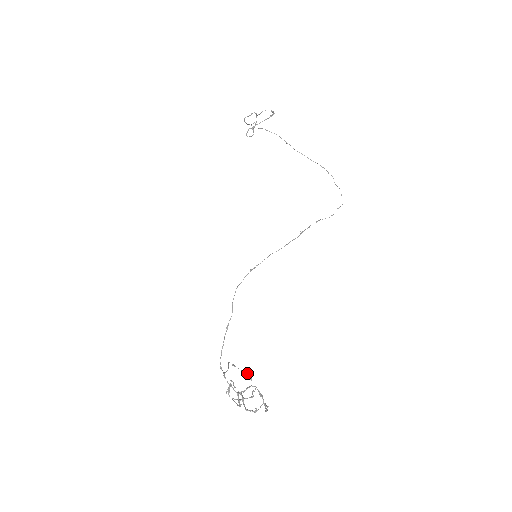
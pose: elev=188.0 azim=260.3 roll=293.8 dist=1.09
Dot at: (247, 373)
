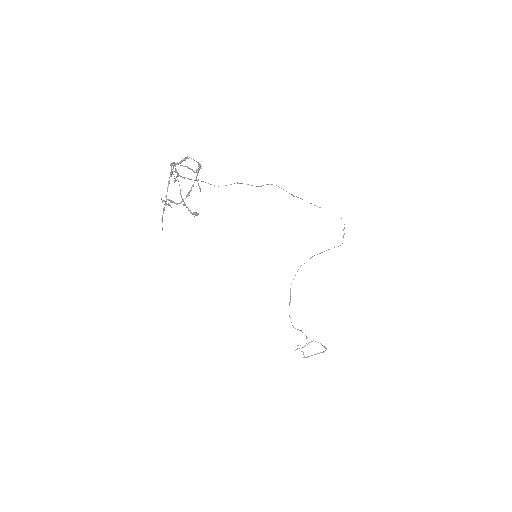
Dot at: (195, 213)
